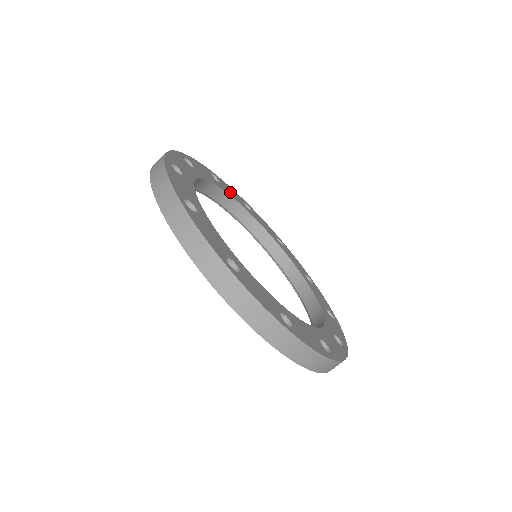
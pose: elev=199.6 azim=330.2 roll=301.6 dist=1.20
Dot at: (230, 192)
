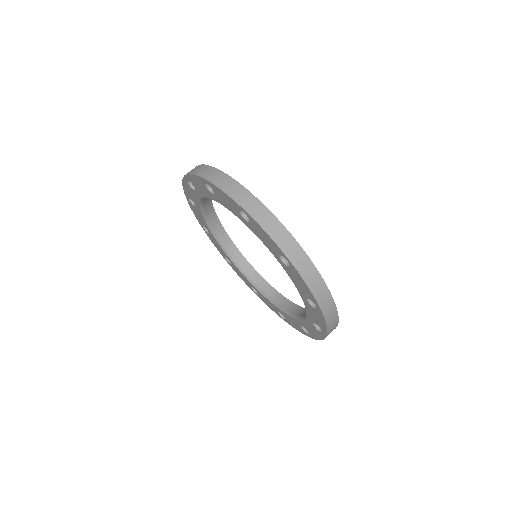
Dot at: occluded
